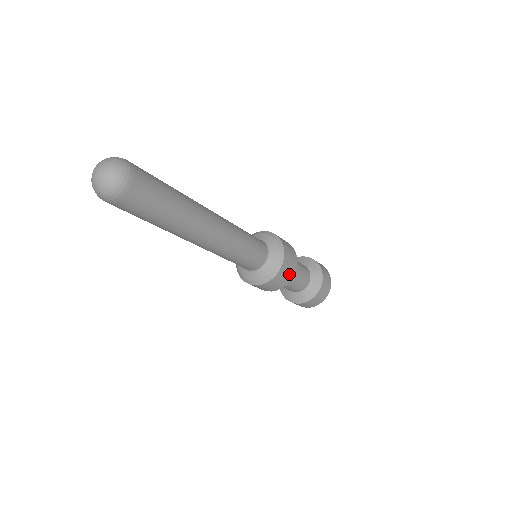
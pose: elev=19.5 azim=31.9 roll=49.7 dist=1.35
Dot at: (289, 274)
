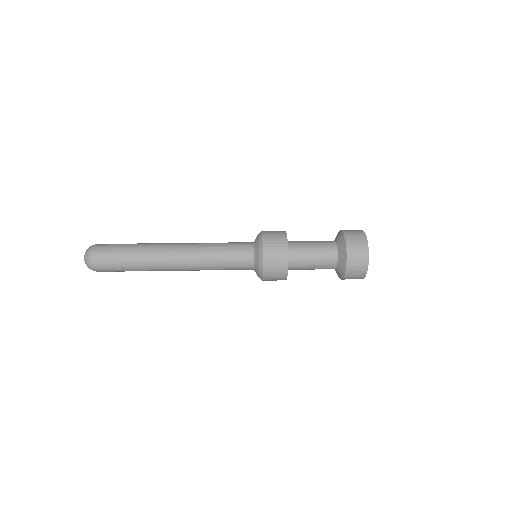
Dot at: (280, 253)
